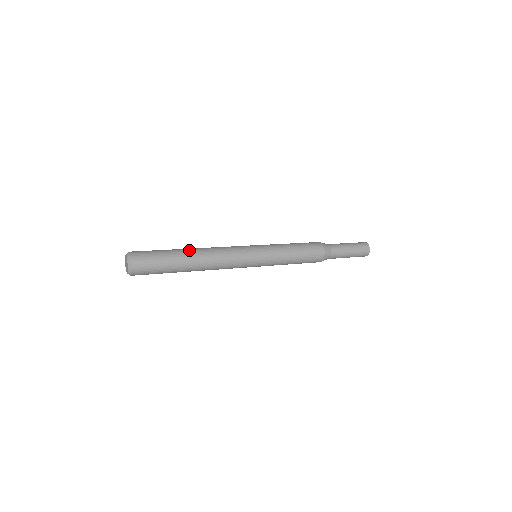
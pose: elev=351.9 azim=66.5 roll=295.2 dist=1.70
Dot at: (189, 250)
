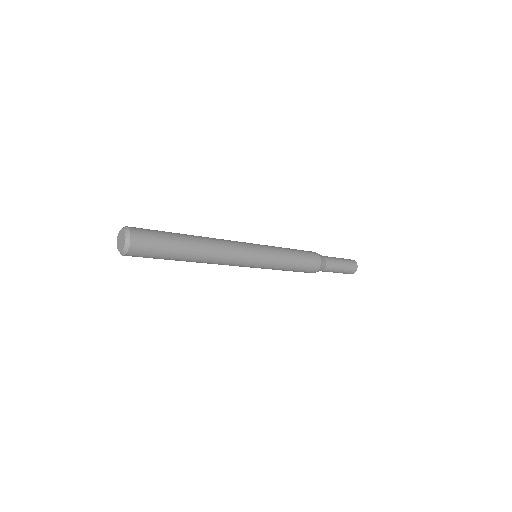
Dot at: (193, 236)
